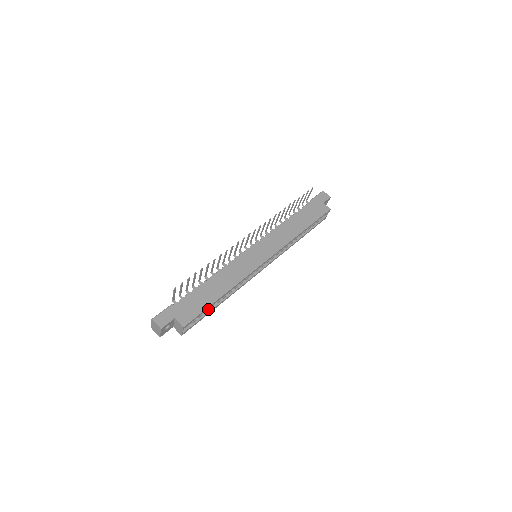
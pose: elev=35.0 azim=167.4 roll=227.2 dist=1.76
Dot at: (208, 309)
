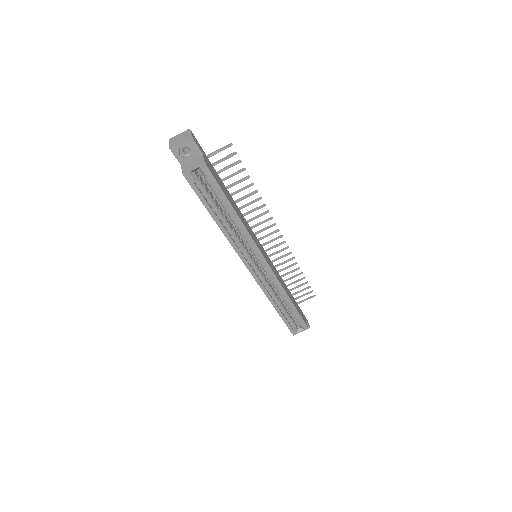
Dot at: (210, 205)
